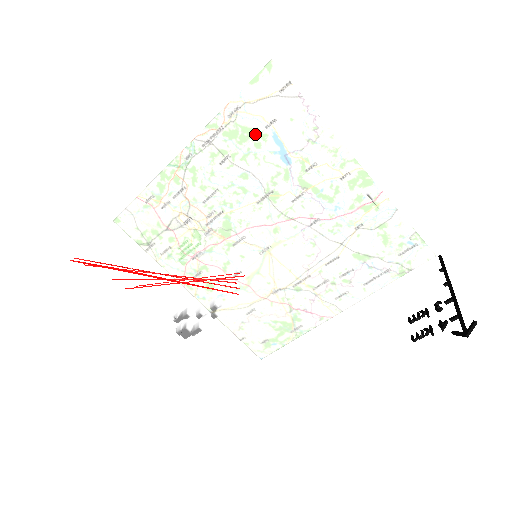
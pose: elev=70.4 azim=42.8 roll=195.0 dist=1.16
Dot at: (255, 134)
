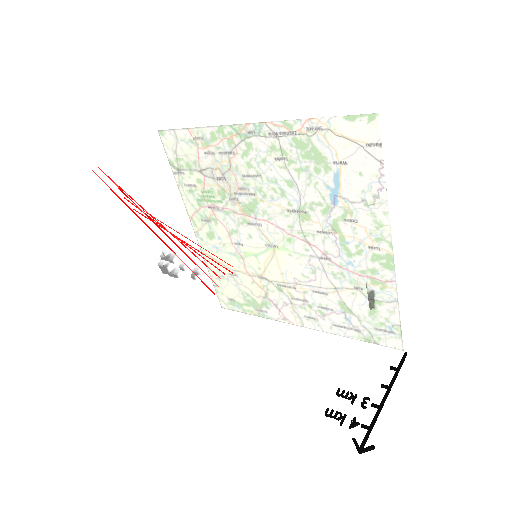
Dot at: (307, 188)
